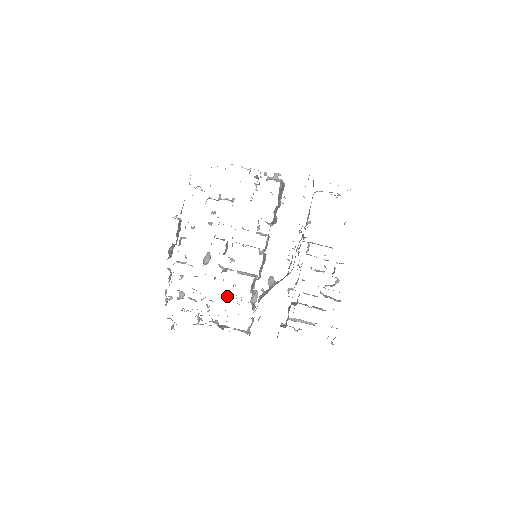
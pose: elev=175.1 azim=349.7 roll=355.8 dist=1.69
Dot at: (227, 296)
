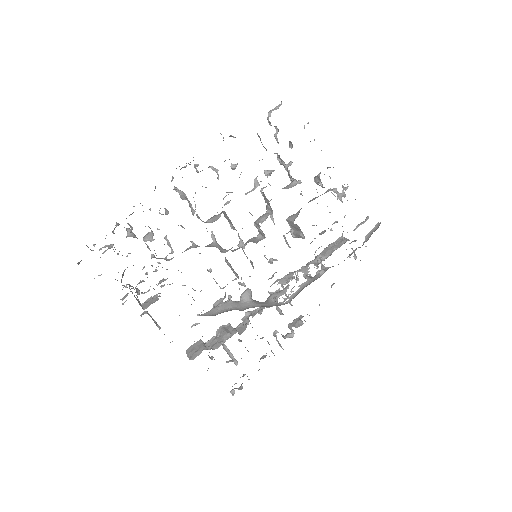
Dot at: occluded
